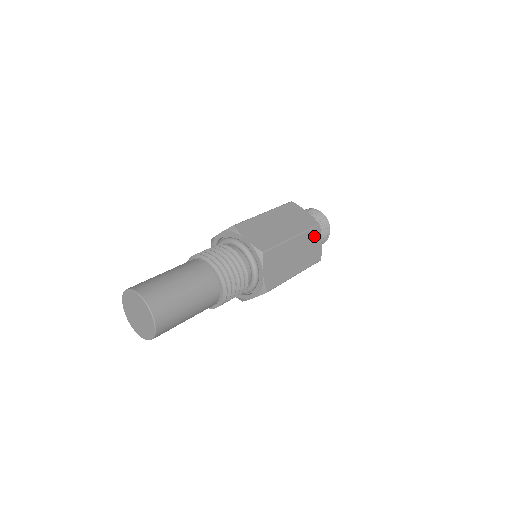
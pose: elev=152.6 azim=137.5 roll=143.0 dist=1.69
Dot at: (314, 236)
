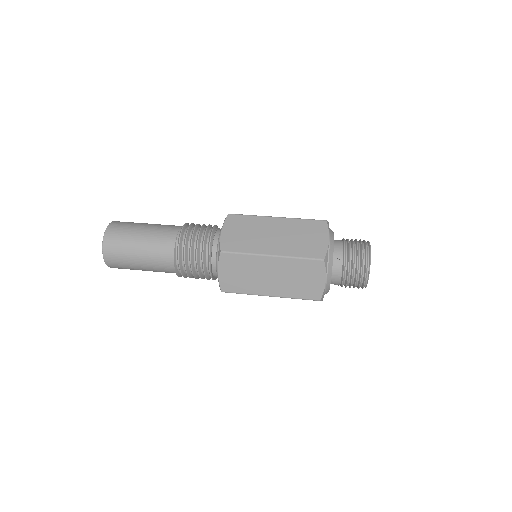
Dot at: (311, 269)
